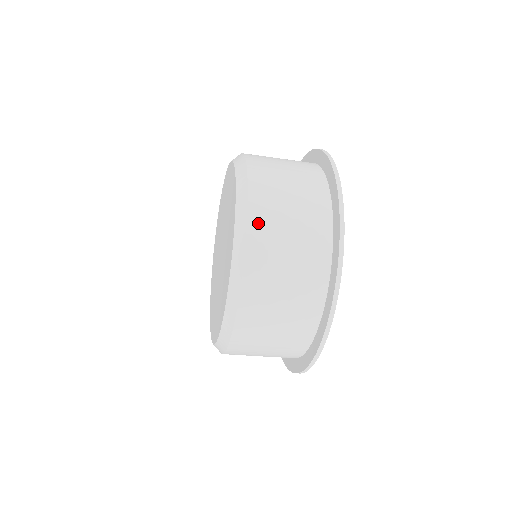
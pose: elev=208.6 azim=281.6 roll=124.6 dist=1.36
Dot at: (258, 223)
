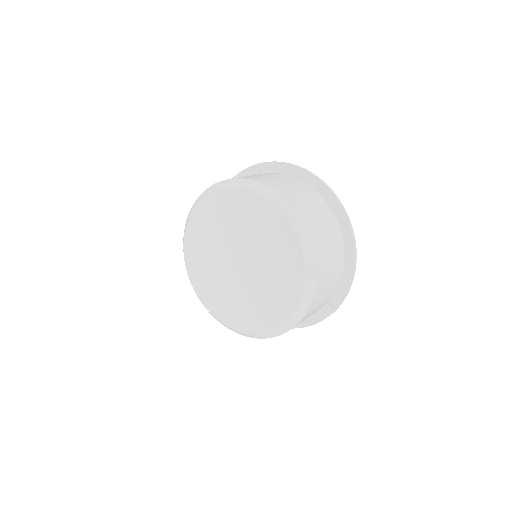
Dot at: (318, 292)
